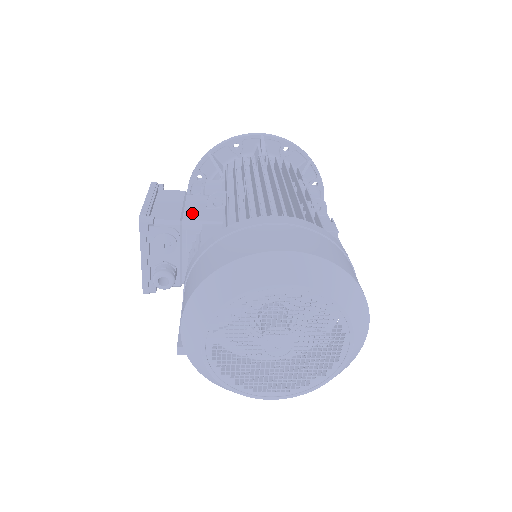
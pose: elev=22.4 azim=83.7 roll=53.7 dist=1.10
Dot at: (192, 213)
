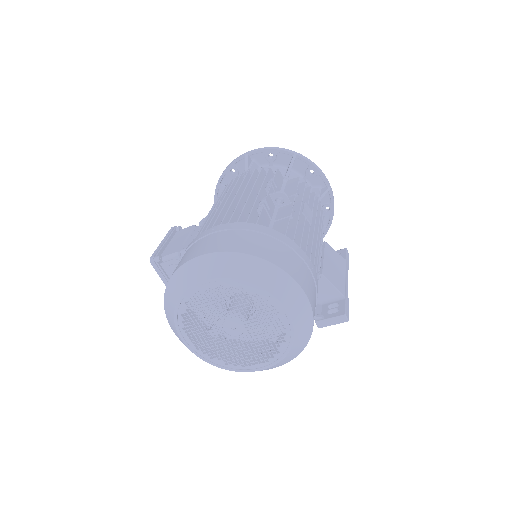
Dot at: (190, 242)
